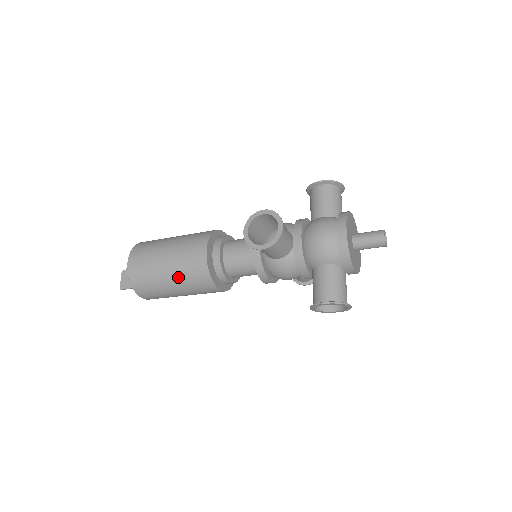
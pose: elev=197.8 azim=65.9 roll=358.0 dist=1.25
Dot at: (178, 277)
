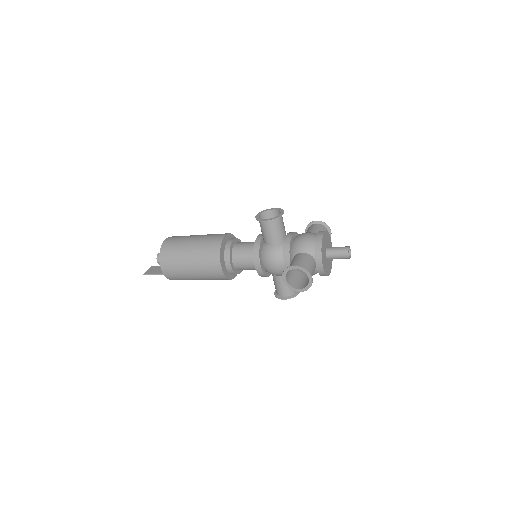
Dot at: (197, 250)
